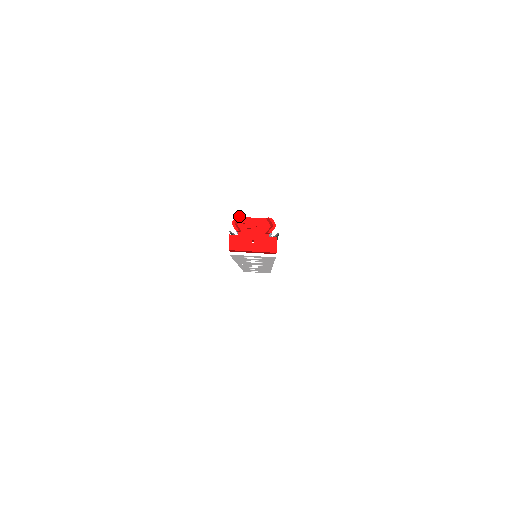
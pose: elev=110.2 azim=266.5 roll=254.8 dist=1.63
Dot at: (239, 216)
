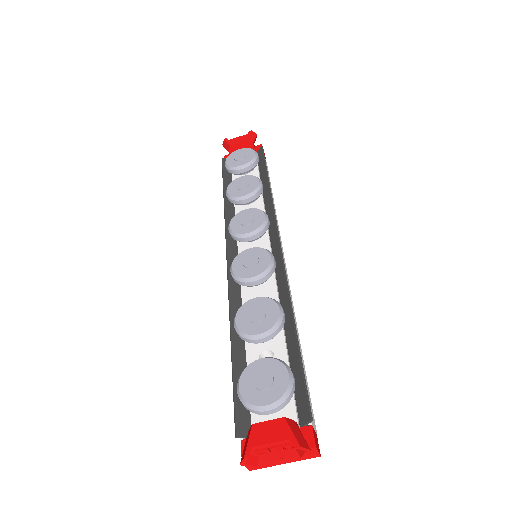
Dot at: (247, 458)
